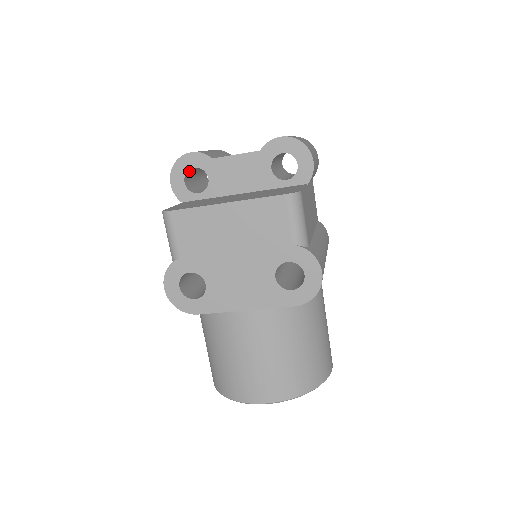
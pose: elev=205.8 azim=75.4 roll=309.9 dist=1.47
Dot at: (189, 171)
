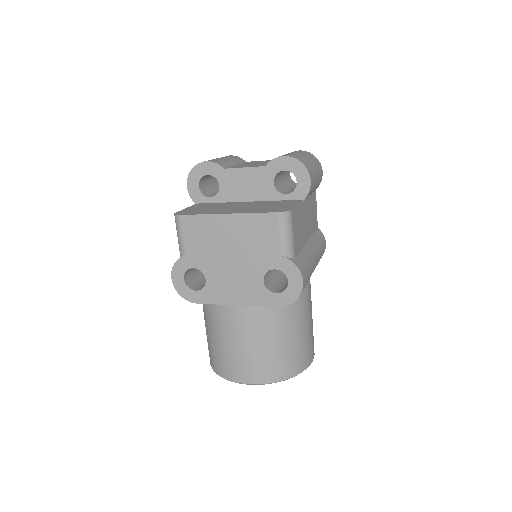
Dot at: (204, 177)
